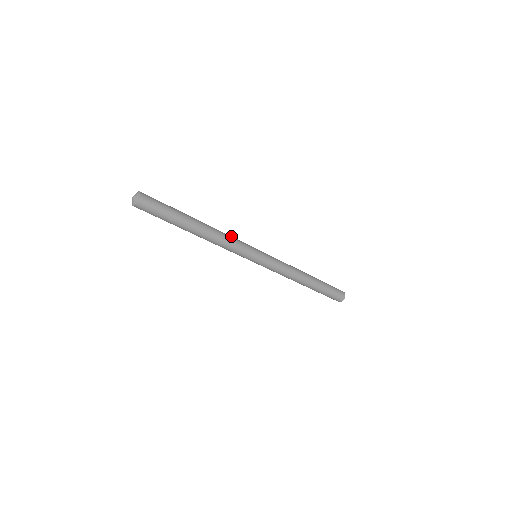
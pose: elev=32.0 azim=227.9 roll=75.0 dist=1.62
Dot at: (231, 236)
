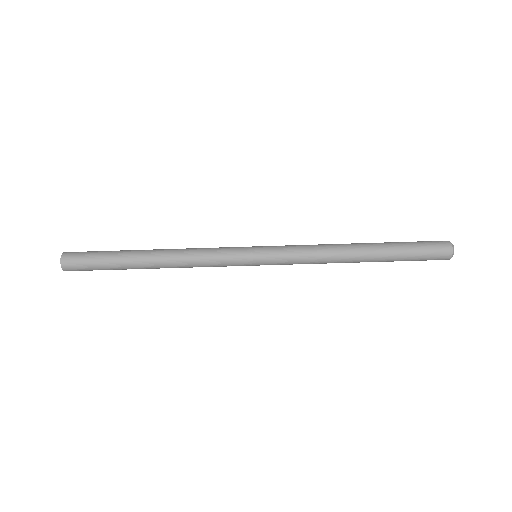
Dot at: (203, 249)
